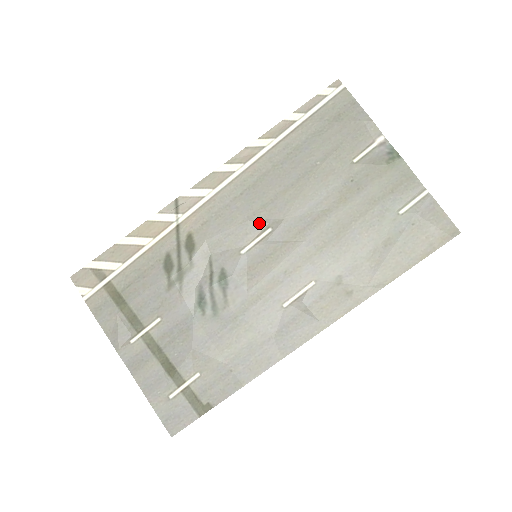
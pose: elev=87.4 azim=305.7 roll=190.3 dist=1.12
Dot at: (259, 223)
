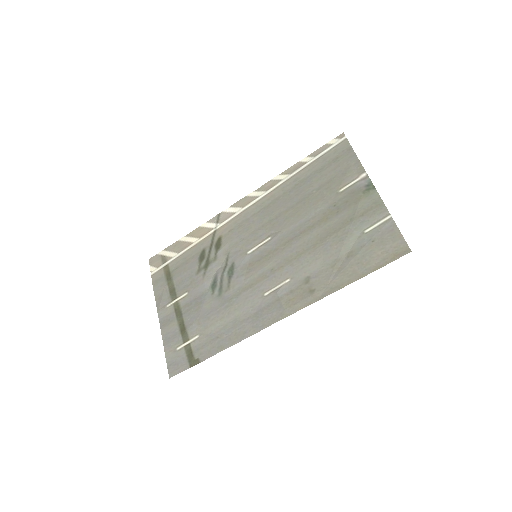
Dot at: (264, 233)
